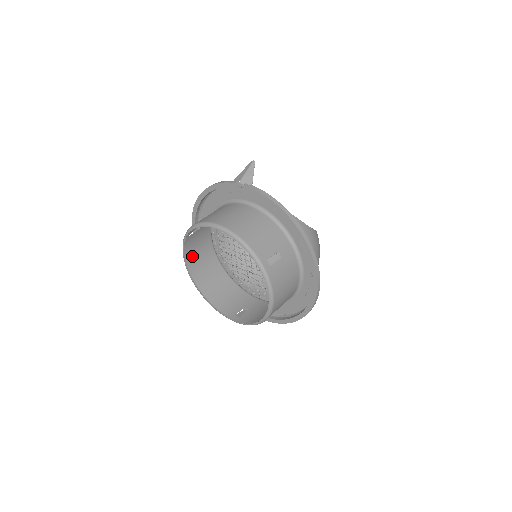
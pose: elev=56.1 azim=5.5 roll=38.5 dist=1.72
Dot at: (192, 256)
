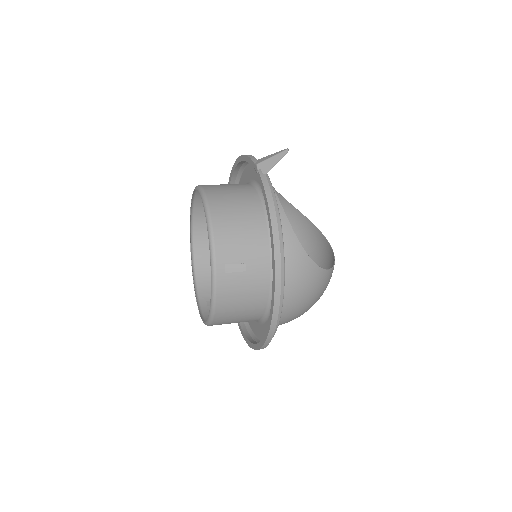
Dot at: (204, 218)
